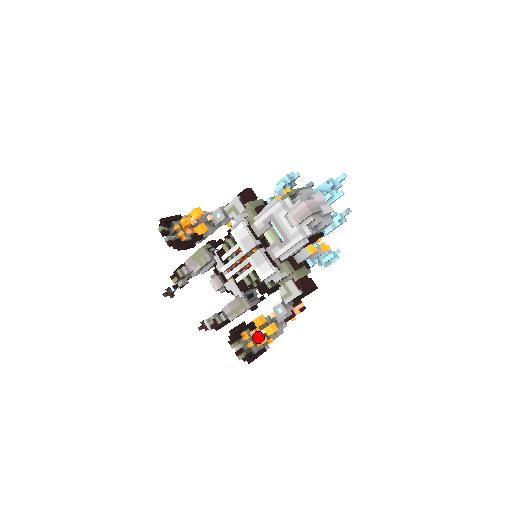
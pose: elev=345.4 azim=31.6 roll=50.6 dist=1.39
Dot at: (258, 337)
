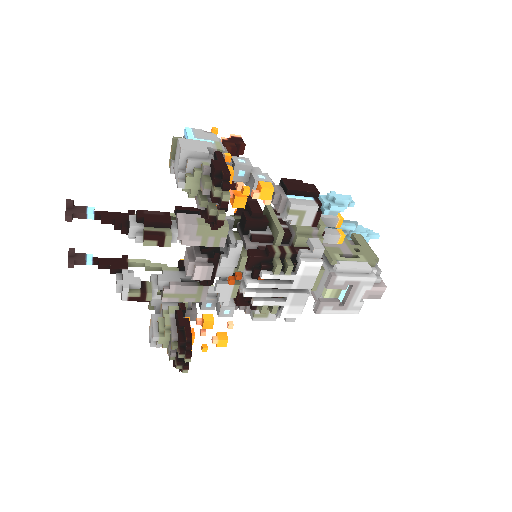
Dot at: occluded
